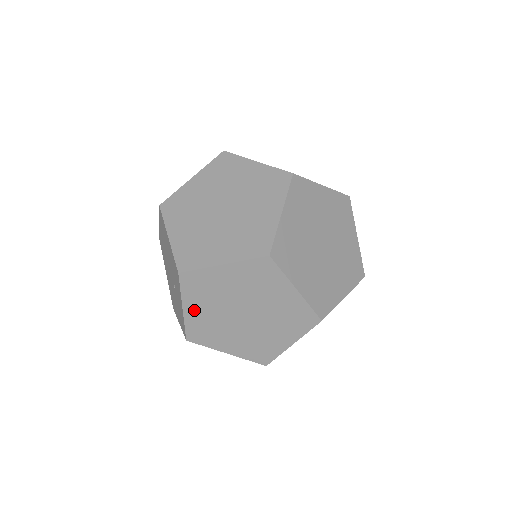
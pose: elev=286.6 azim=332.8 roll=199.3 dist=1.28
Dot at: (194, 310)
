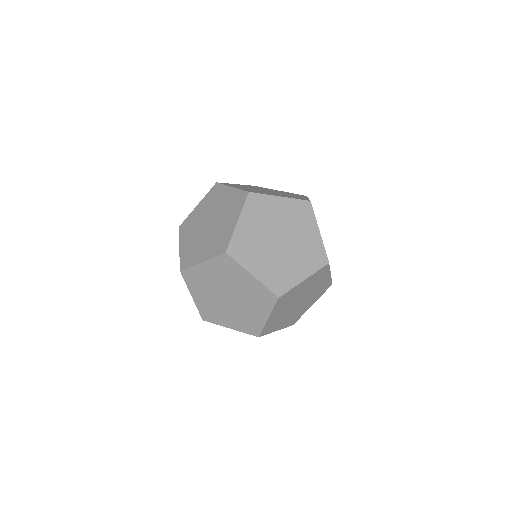
Dot at: (245, 225)
